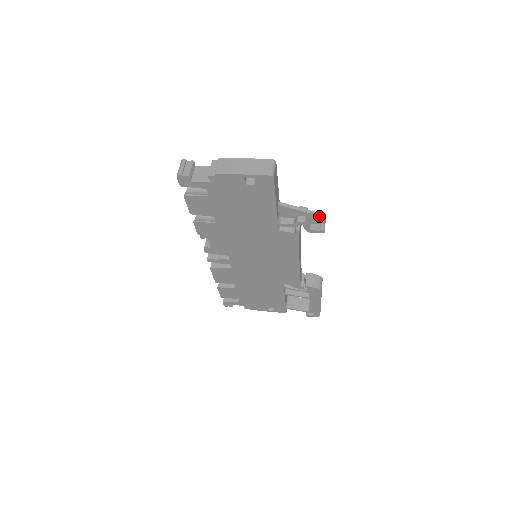
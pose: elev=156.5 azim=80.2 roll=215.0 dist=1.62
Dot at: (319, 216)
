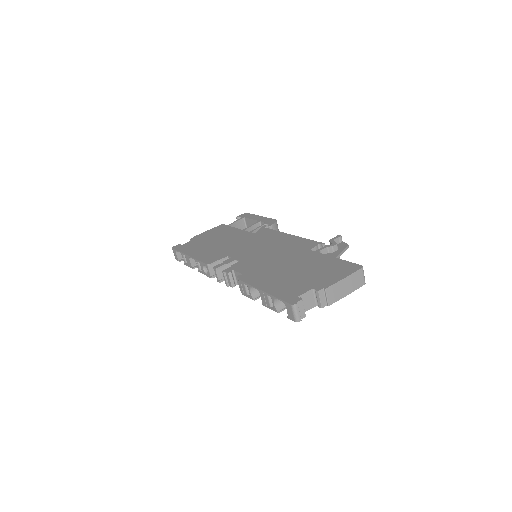
Dot at: occluded
